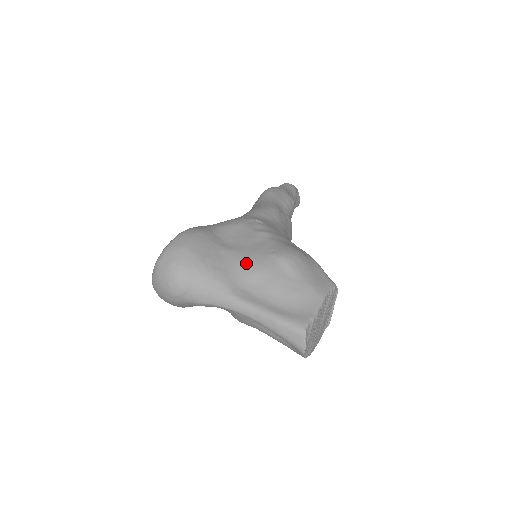
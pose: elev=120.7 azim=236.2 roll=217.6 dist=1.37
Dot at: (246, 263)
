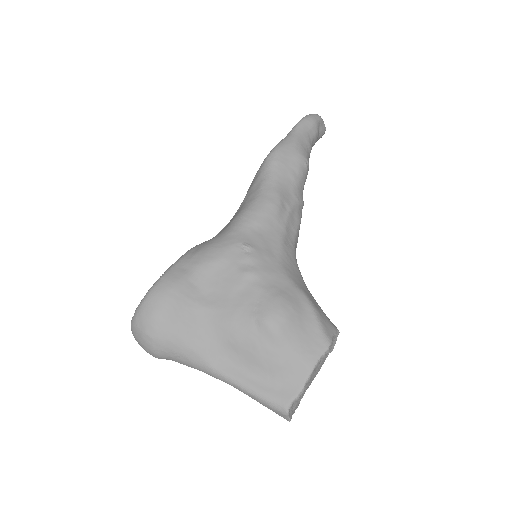
Dot at: (225, 328)
